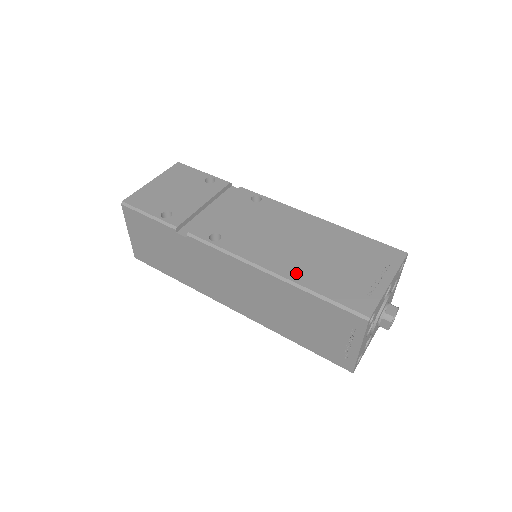
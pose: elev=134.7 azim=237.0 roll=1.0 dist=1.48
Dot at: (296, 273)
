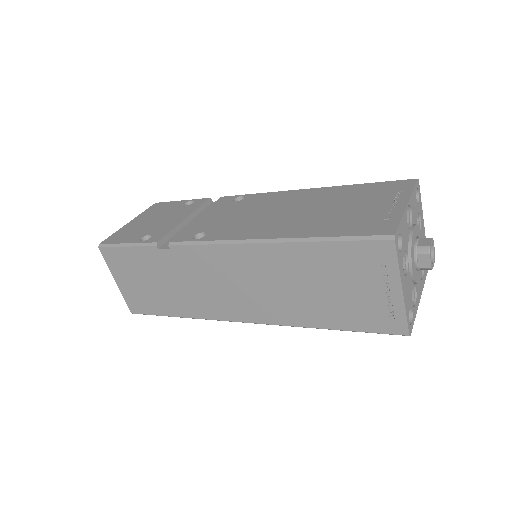
Dot at: (295, 231)
